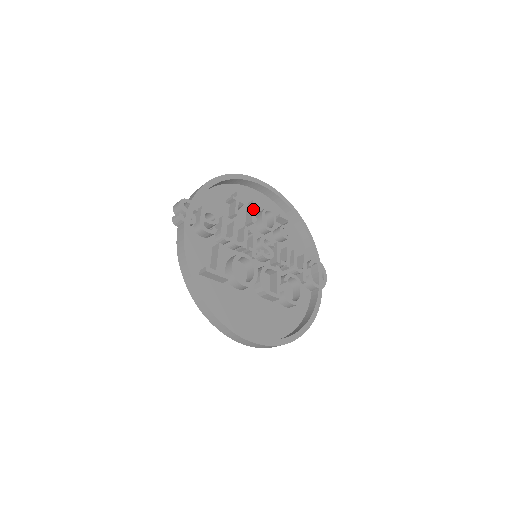
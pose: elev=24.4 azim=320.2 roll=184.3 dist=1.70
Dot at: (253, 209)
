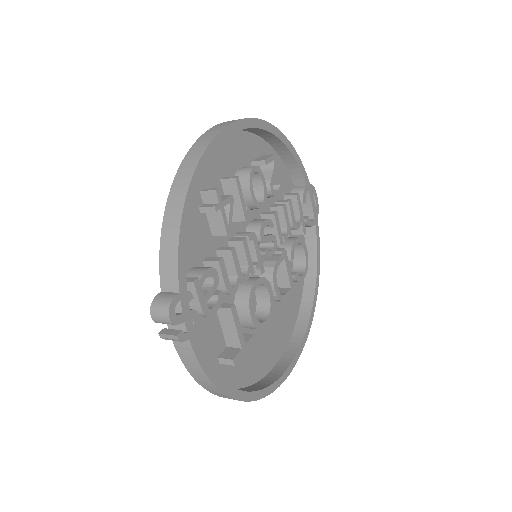
Dot at: (240, 196)
